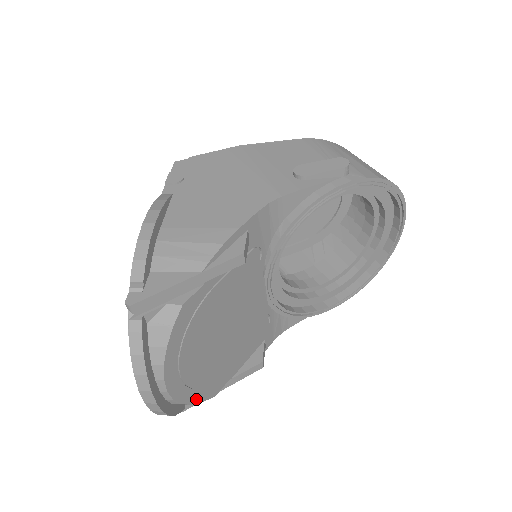
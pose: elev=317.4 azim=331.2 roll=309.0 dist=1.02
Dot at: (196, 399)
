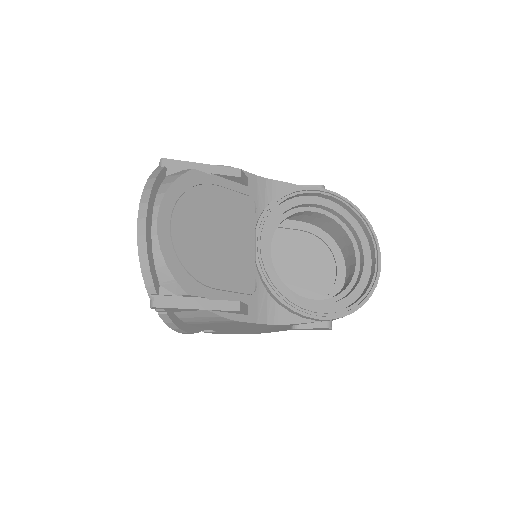
Dot at: (172, 268)
